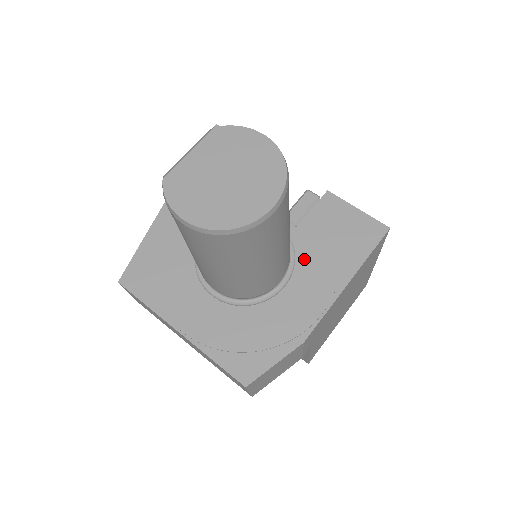
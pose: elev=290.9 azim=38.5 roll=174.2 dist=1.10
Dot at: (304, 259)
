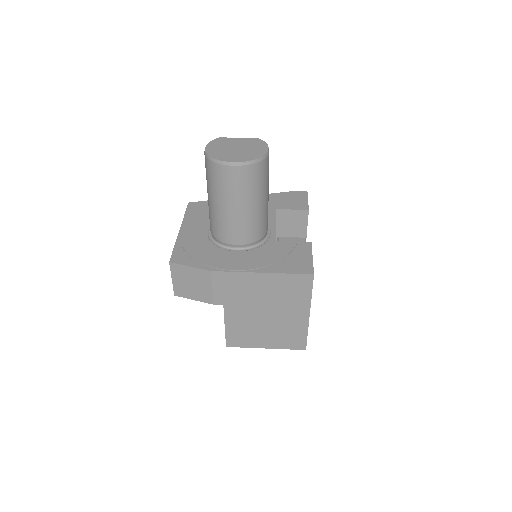
Dot at: (259, 251)
